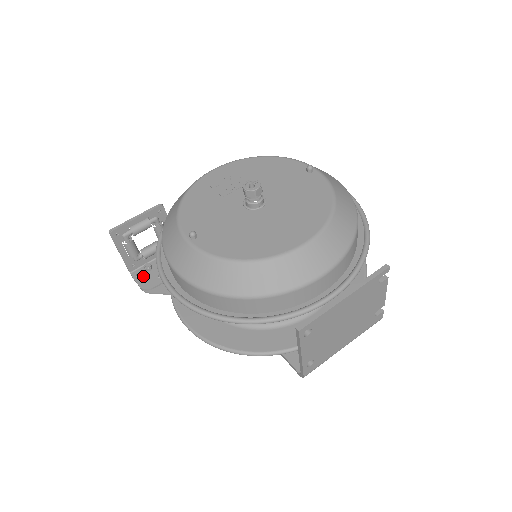
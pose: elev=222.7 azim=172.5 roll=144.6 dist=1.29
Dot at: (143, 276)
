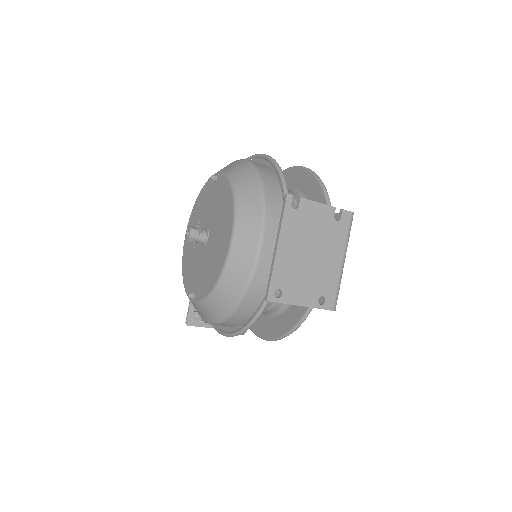
Dot at: occluded
